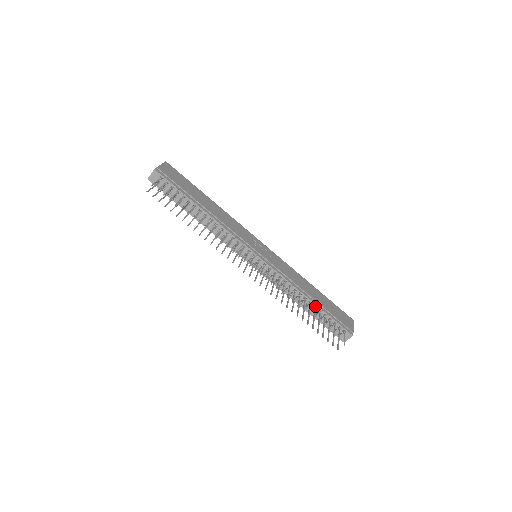
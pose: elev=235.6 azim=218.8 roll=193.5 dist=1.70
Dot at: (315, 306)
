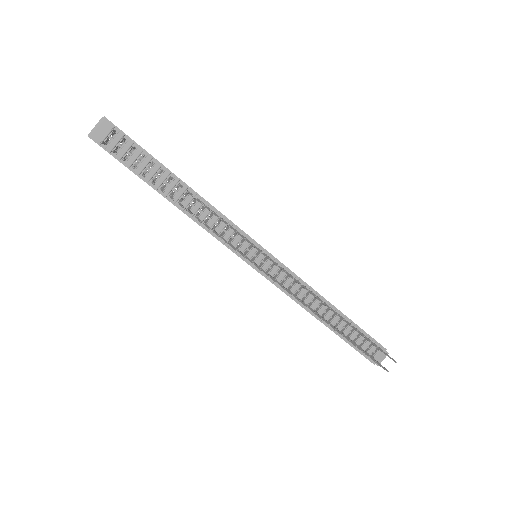
Dot at: (343, 317)
